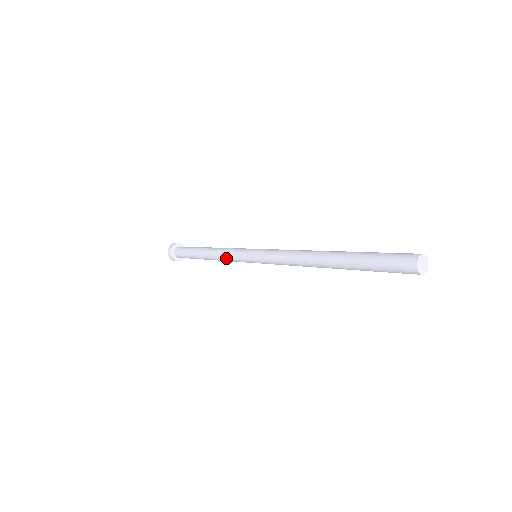
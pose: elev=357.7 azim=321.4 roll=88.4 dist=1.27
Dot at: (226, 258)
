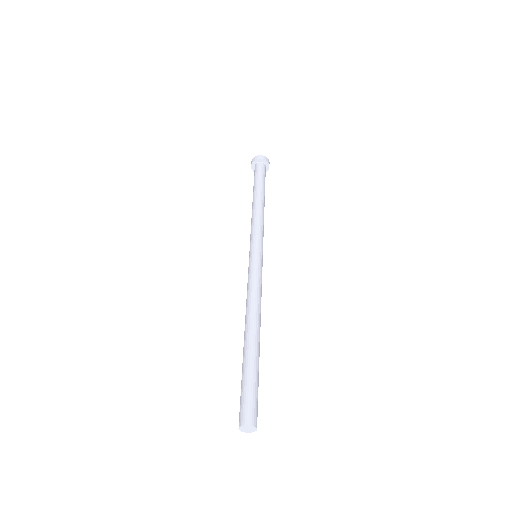
Dot at: (251, 226)
